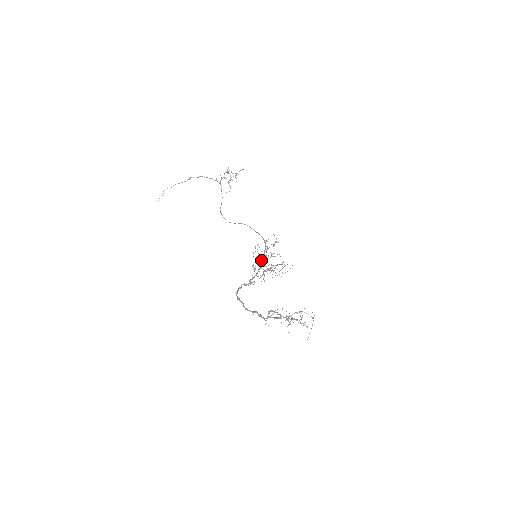
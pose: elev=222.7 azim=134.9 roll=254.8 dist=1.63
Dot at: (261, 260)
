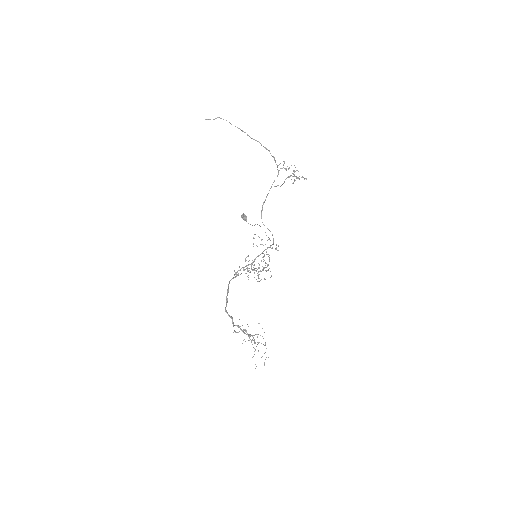
Dot at: (255, 258)
